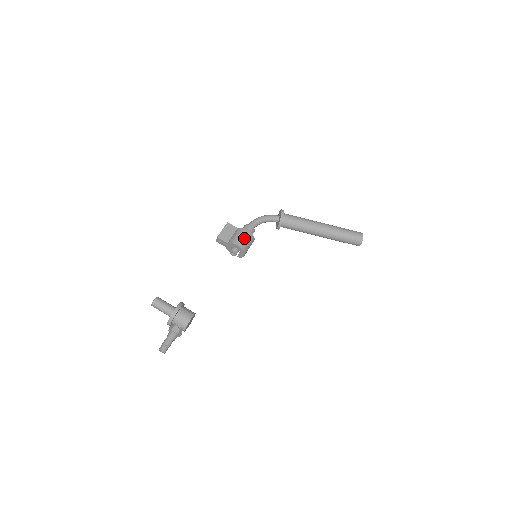
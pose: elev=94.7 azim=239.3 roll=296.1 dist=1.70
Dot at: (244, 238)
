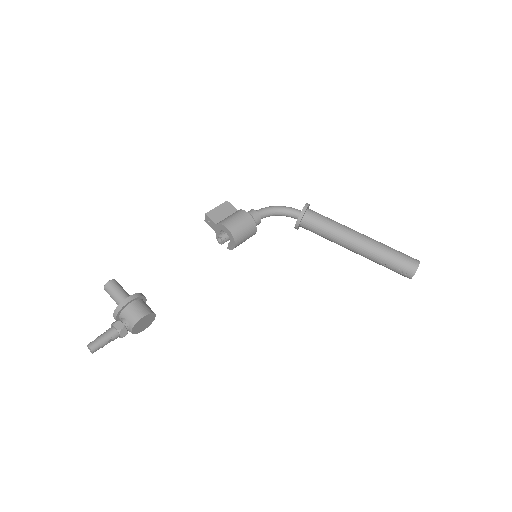
Dot at: (240, 221)
